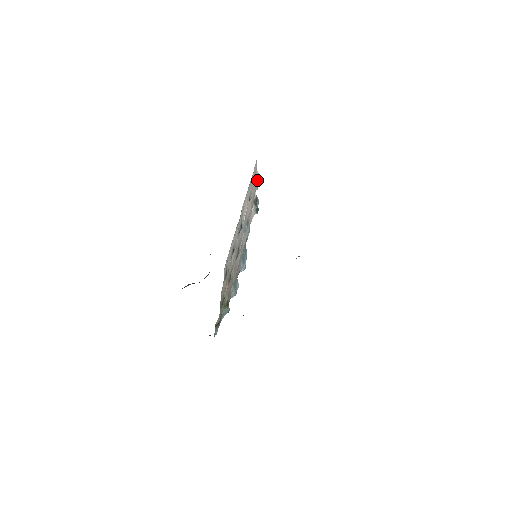
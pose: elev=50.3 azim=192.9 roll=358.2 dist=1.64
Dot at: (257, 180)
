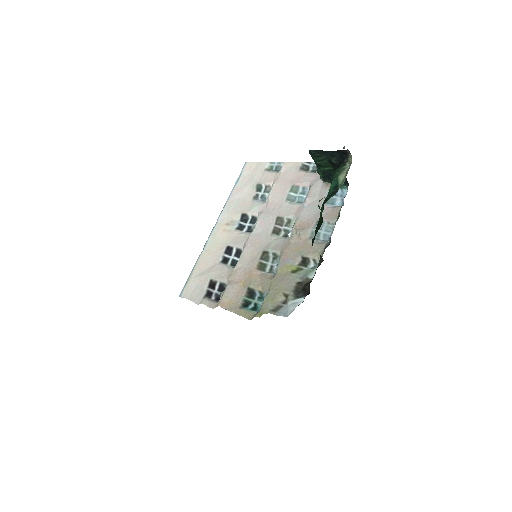
Dot at: (271, 169)
